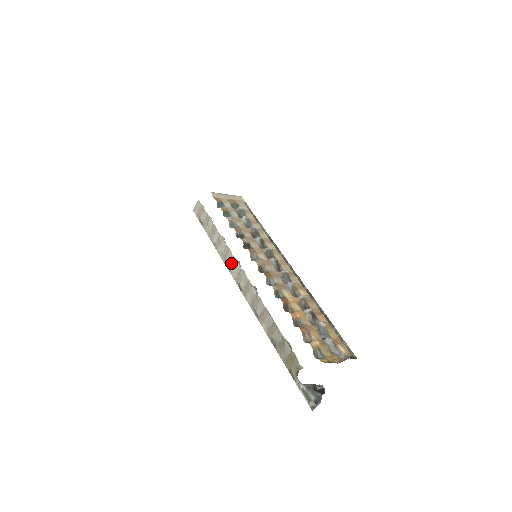
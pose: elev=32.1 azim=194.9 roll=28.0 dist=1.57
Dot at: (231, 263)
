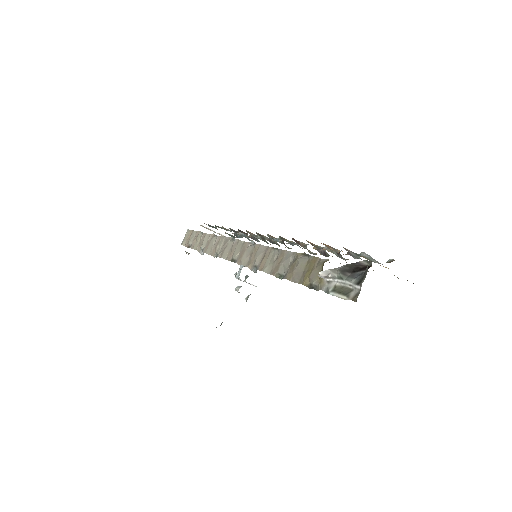
Dot at: (222, 247)
